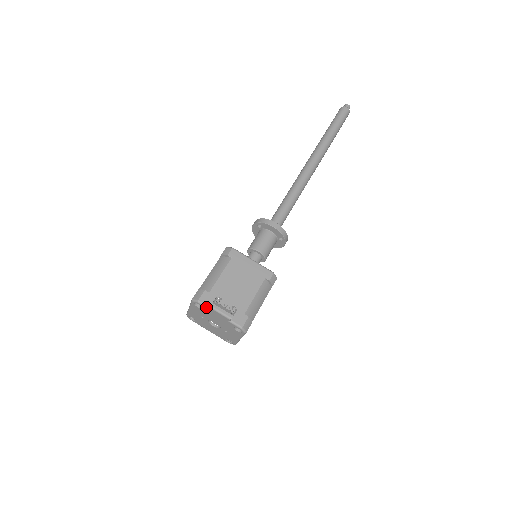
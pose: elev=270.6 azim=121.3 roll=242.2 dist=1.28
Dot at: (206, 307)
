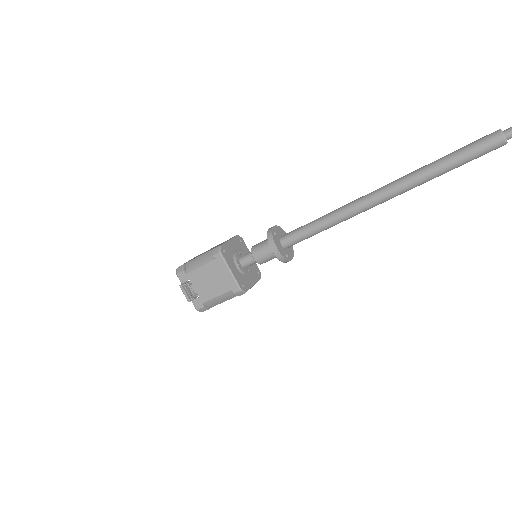
Dot at: (180, 281)
